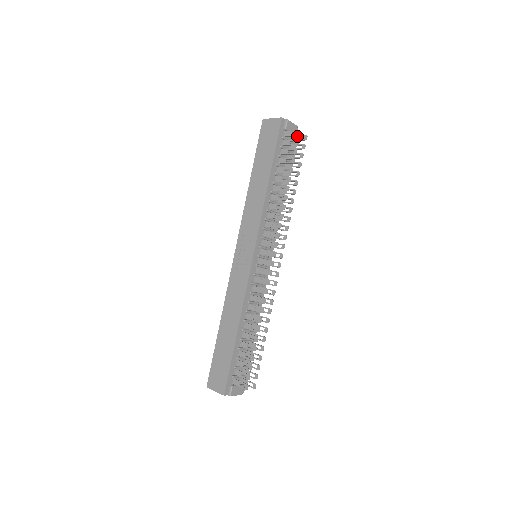
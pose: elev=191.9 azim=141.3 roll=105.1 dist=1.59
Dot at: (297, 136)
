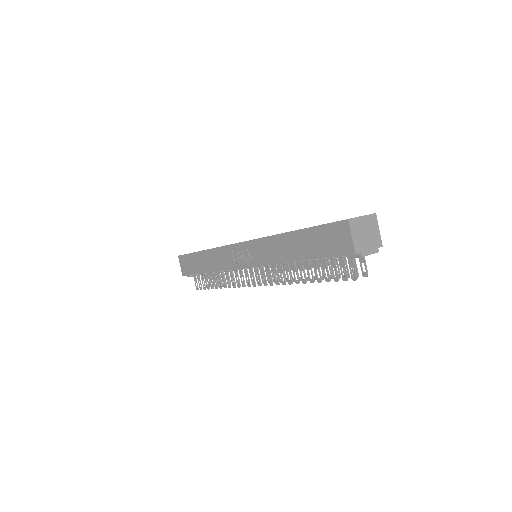
Dot at: (364, 261)
